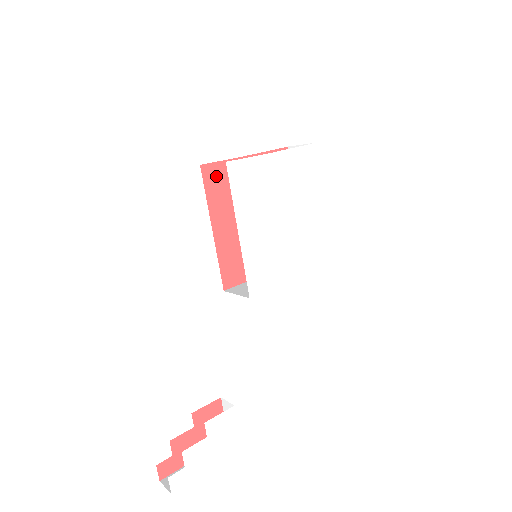
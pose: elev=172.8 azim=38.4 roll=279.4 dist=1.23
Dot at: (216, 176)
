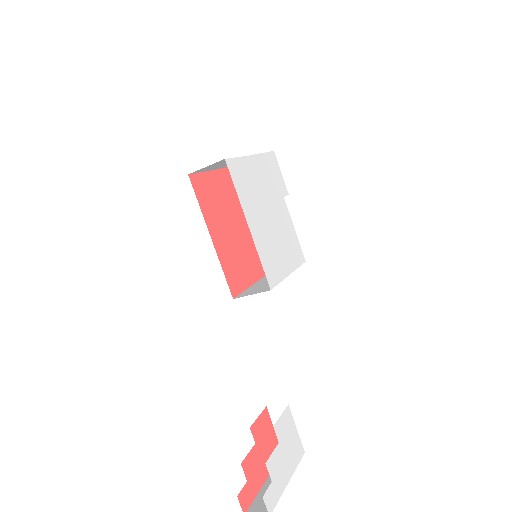
Dot at: (202, 186)
